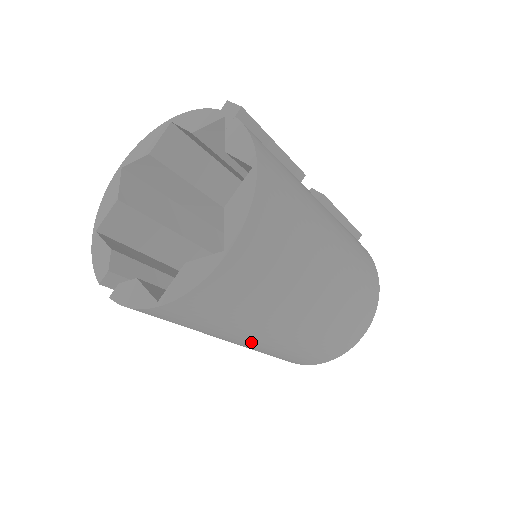
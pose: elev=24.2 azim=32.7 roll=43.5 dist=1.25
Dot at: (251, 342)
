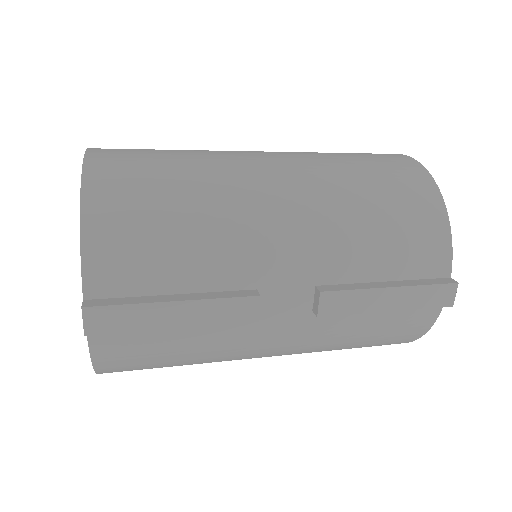
Dot at: occluded
